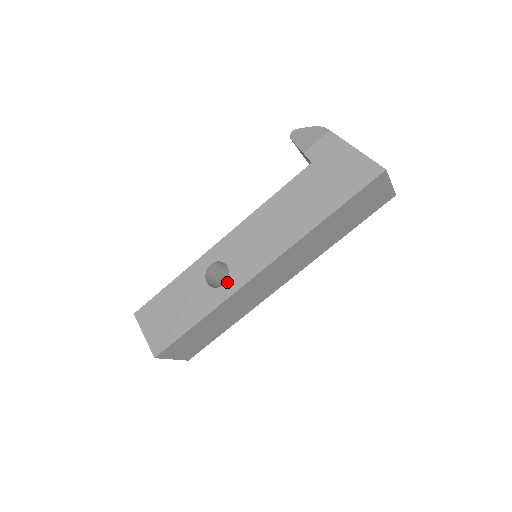
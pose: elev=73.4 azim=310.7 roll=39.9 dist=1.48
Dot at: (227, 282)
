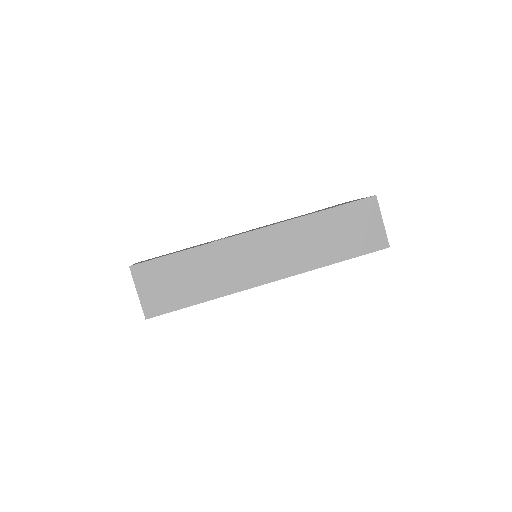
Dot at: occluded
